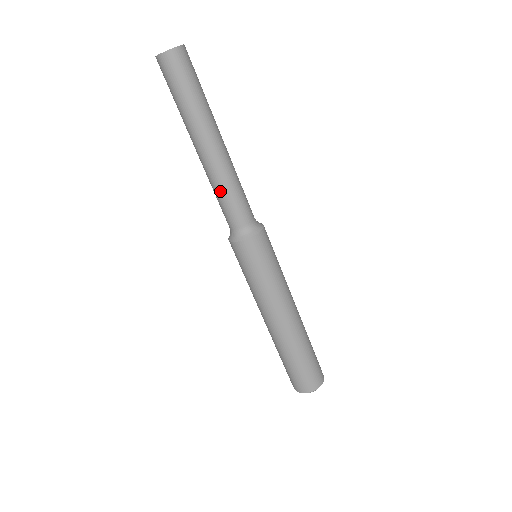
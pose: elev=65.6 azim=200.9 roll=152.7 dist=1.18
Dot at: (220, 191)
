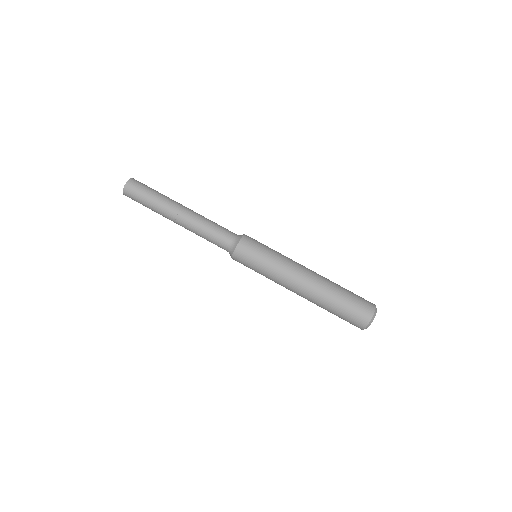
Dot at: occluded
